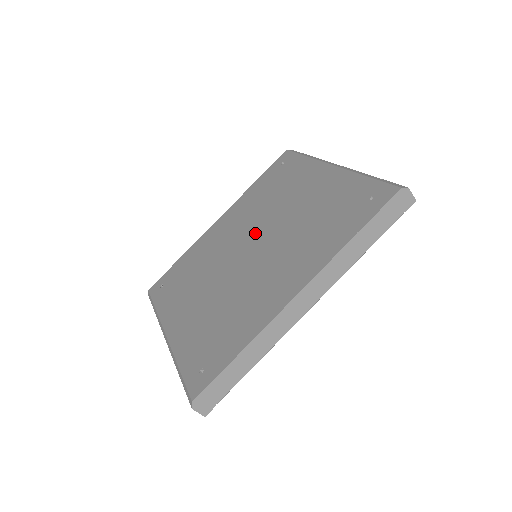
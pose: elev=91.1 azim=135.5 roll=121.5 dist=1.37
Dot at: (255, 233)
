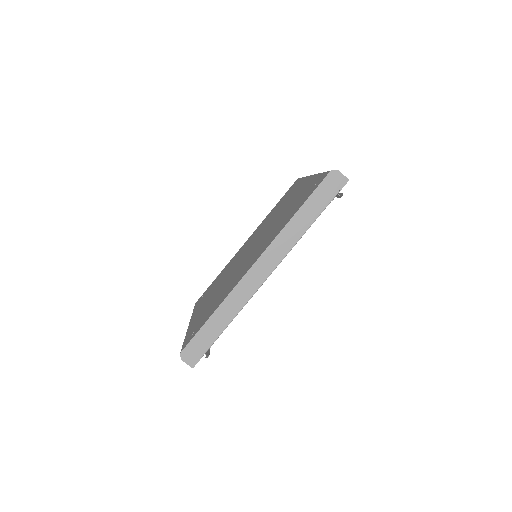
Dot at: (256, 239)
